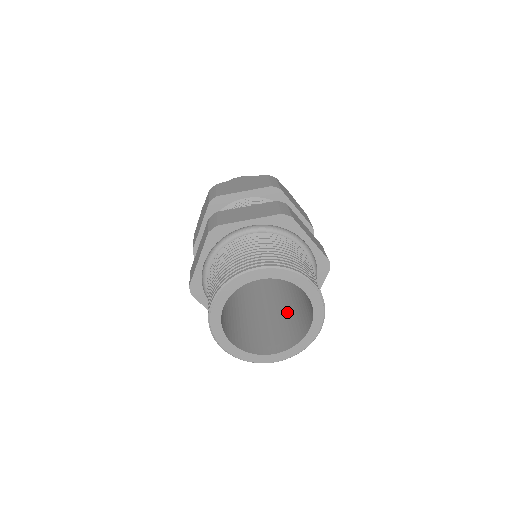
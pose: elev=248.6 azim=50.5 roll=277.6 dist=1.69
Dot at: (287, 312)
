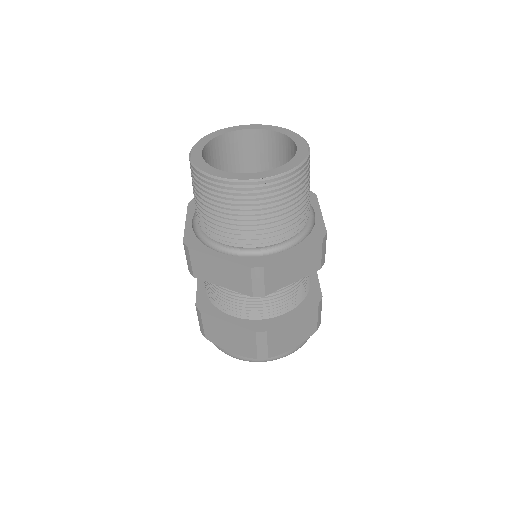
Dot at: occluded
